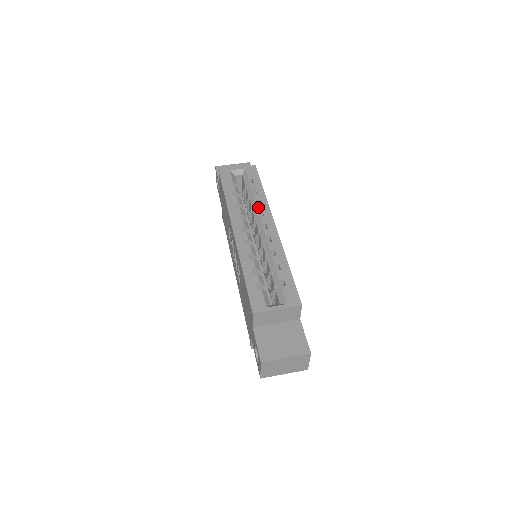
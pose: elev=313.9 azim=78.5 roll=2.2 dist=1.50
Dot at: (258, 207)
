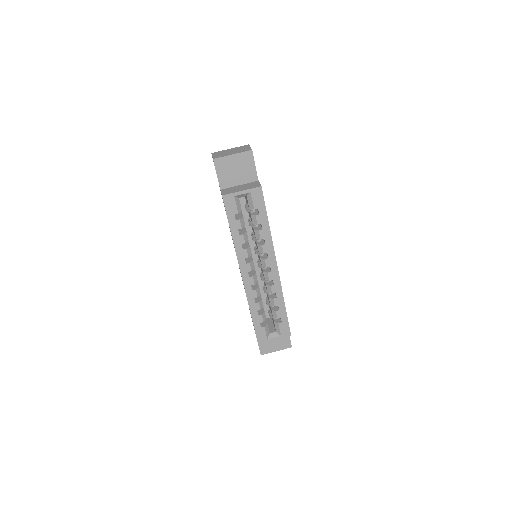
Dot at: (263, 248)
